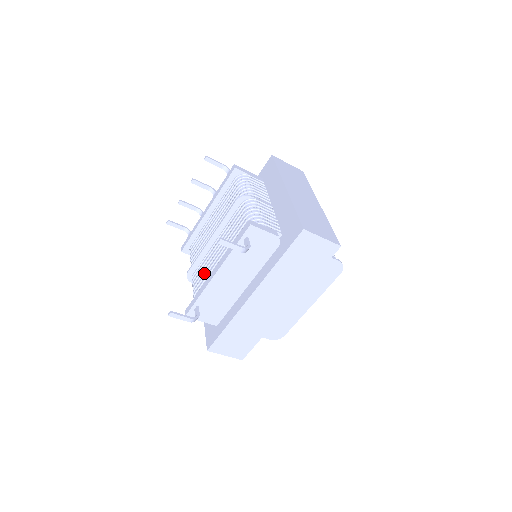
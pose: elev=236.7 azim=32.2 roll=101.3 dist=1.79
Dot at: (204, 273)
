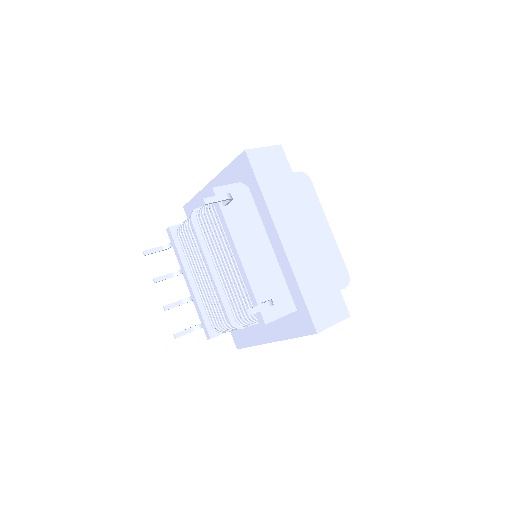
Dot at: (237, 292)
